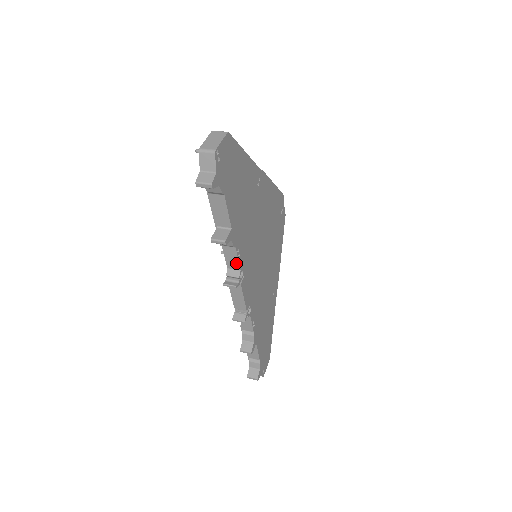
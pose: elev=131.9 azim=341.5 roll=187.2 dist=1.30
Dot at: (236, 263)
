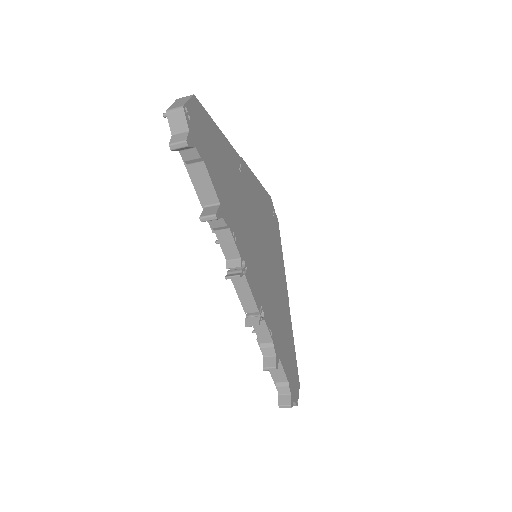
Dot at: (234, 250)
